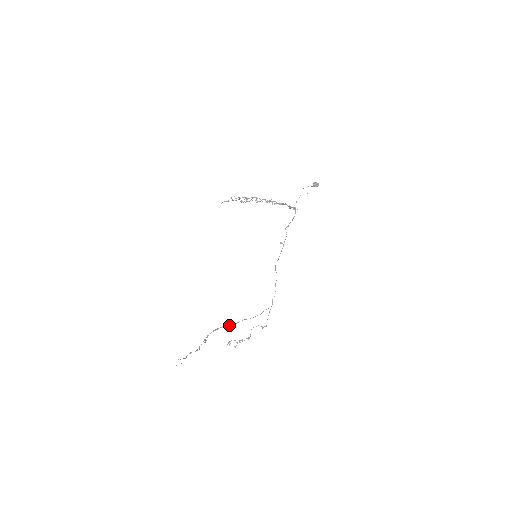
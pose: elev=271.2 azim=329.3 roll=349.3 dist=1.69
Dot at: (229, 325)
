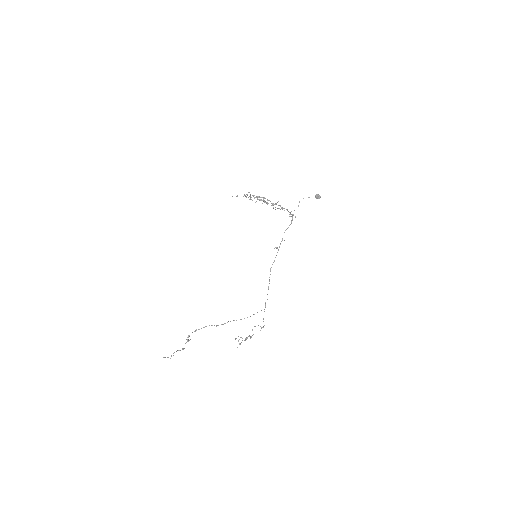
Dot at: occluded
